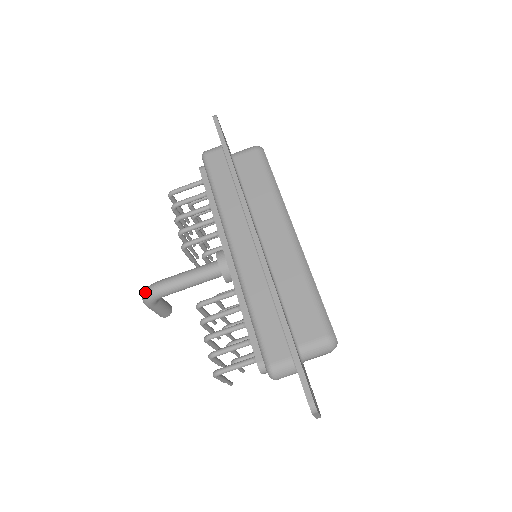
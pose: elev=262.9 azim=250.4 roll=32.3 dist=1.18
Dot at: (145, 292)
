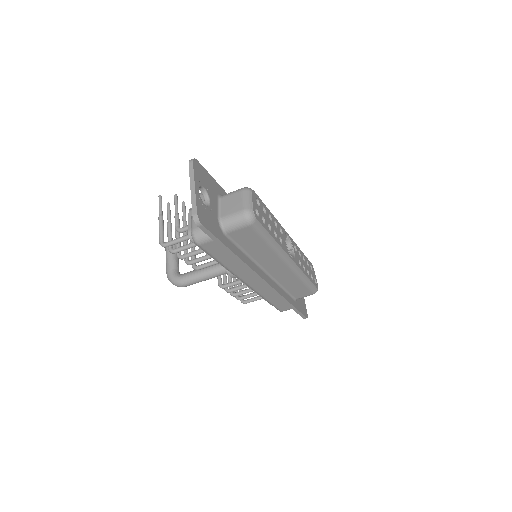
Dot at: occluded
